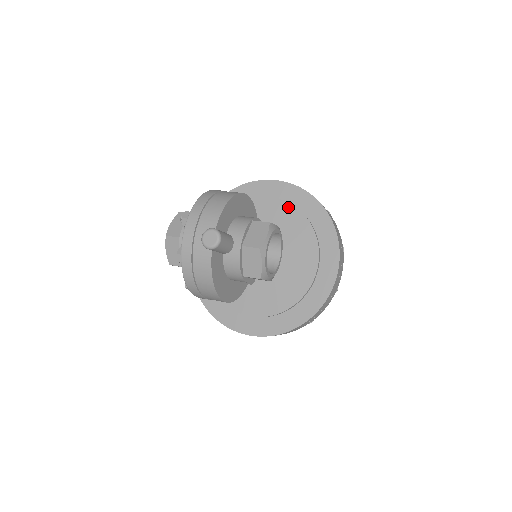
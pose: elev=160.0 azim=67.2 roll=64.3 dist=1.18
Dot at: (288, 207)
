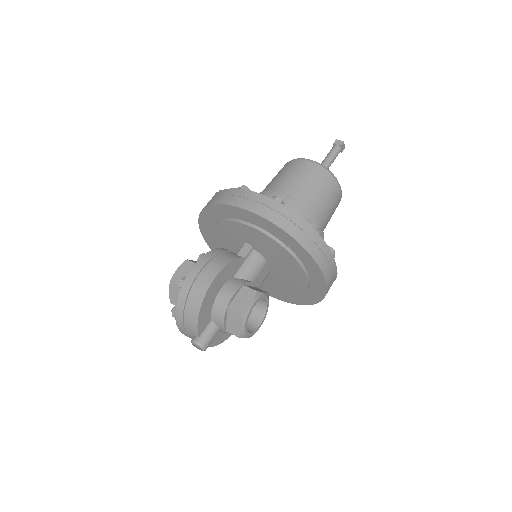
Dot at: (266, 237)
